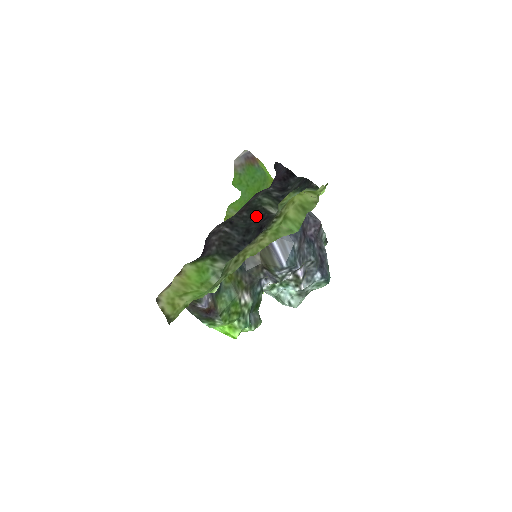
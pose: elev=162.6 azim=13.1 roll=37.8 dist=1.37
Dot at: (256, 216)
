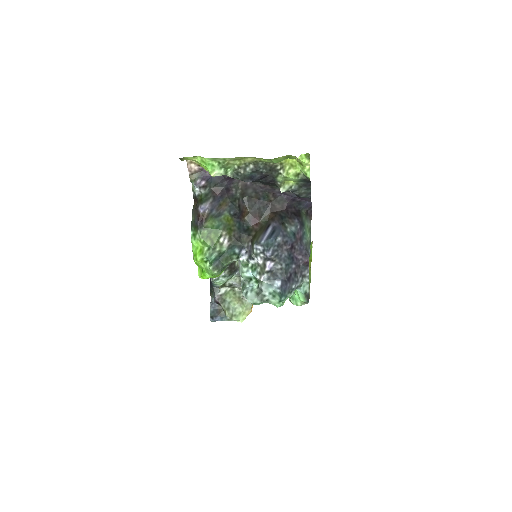
Dot at: (269, 184)
